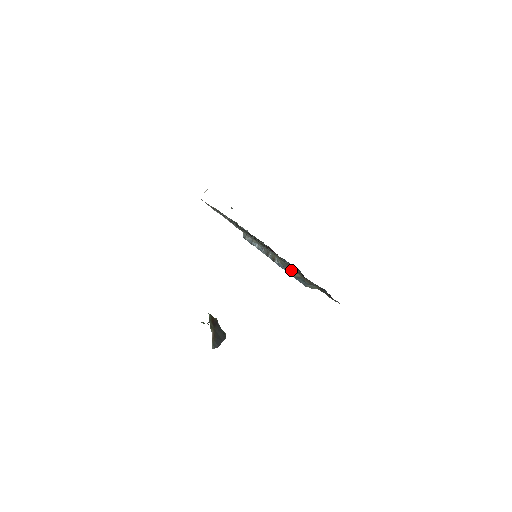
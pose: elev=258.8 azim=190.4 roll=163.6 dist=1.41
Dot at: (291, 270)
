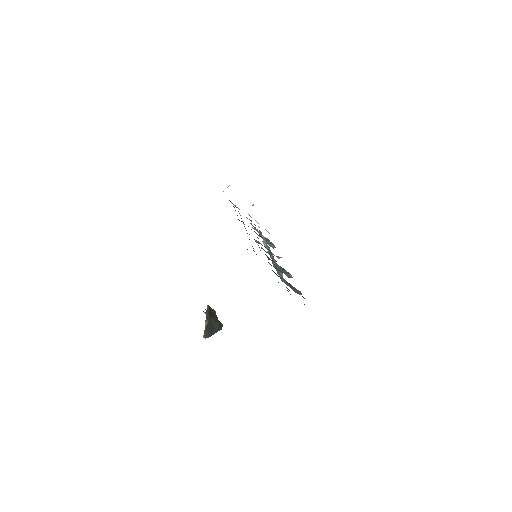
Dot at: (281, 274)
